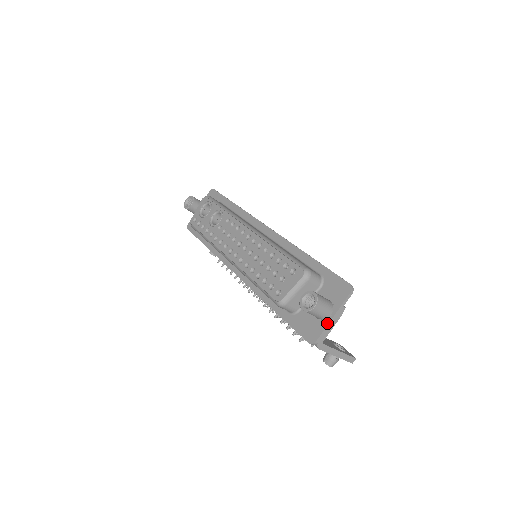
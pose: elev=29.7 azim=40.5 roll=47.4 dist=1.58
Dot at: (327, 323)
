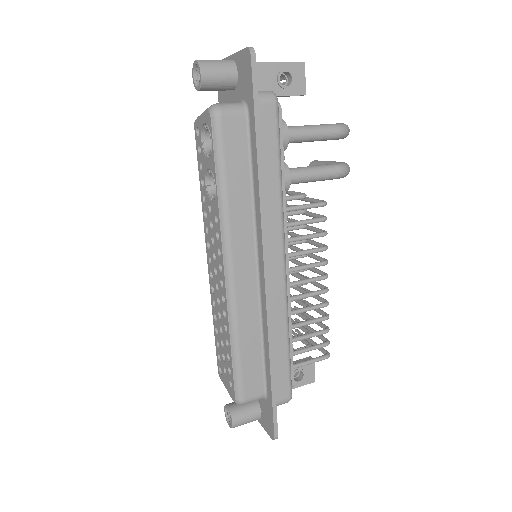
Dot at: occluded
